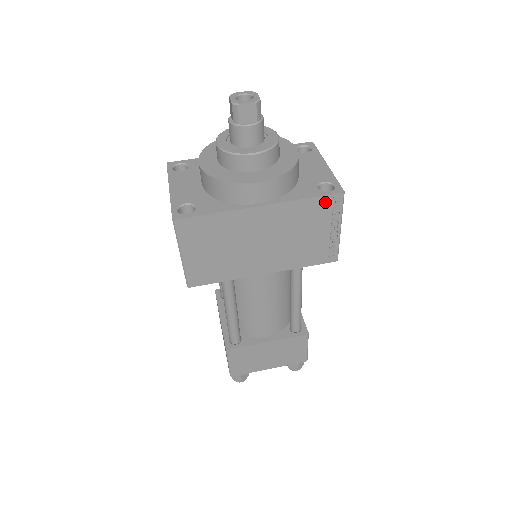
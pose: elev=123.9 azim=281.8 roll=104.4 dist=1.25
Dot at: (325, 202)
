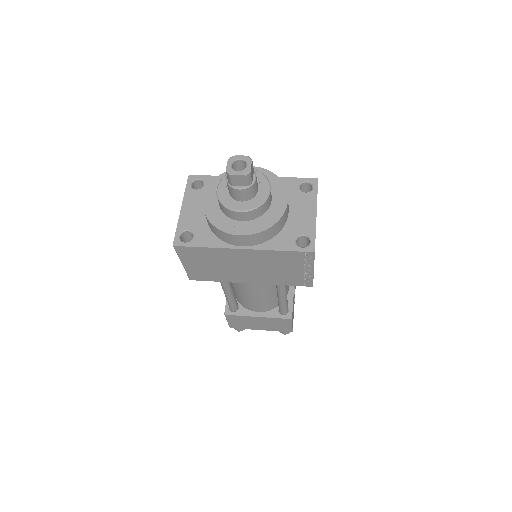
Dot at: (298, 255)
